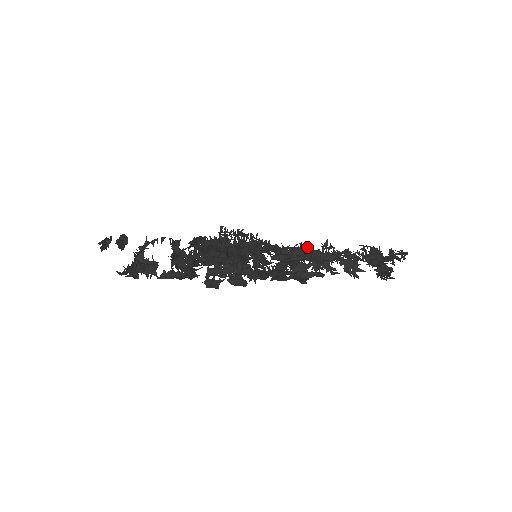
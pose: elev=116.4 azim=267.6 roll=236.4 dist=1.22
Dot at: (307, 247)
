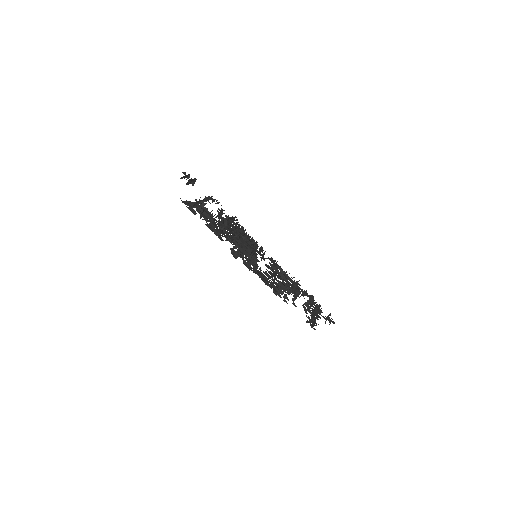
Dot at: (293, 277)
